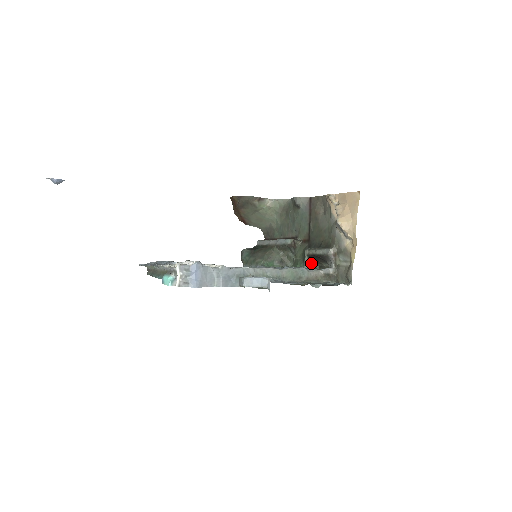
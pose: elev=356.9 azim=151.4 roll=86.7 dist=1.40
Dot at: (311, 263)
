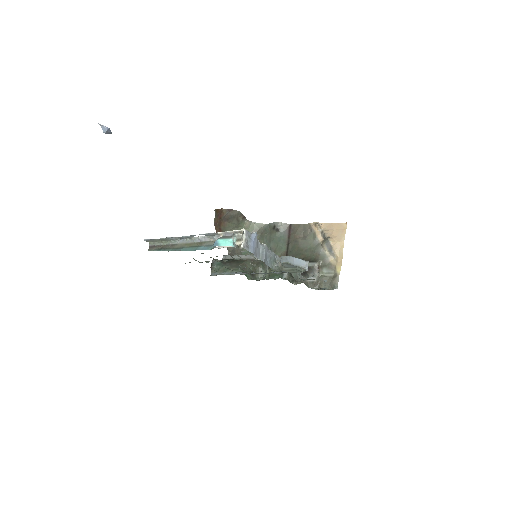
Dot at: (288, 275)
